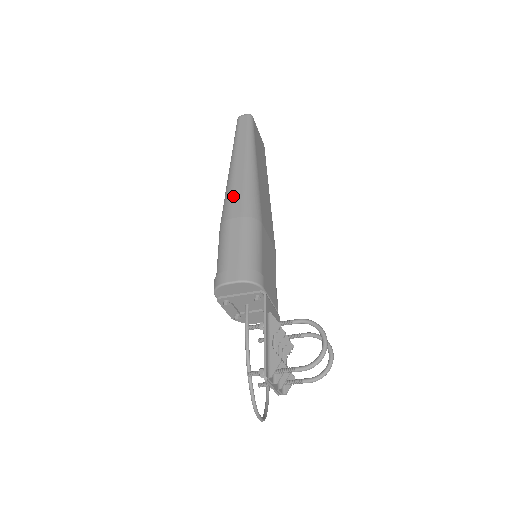
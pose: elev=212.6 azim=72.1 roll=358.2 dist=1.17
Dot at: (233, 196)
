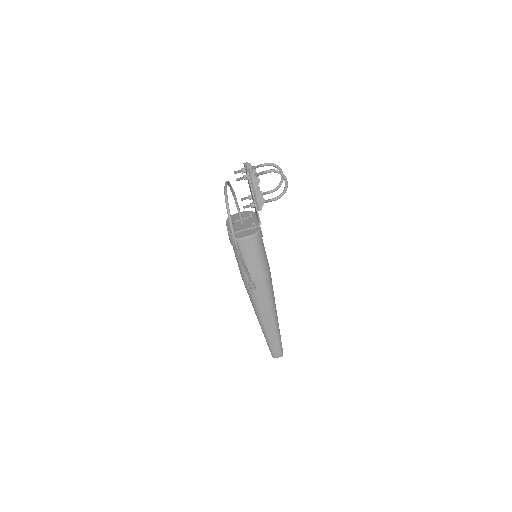
Dot at: occluded
